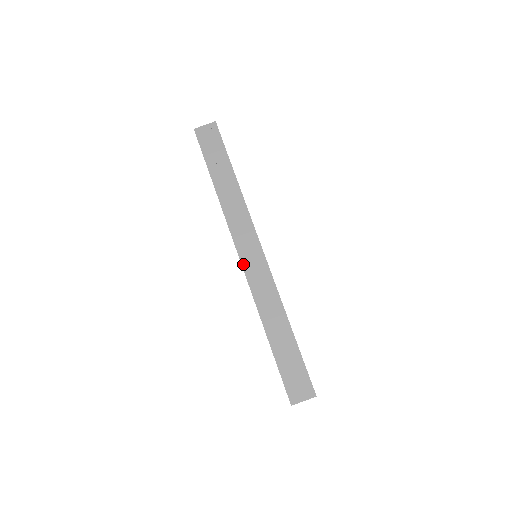
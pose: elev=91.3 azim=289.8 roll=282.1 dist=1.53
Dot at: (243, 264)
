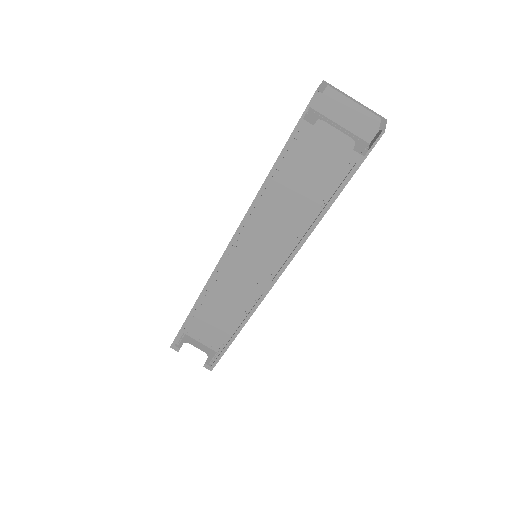
Dot at: (229, 243)
